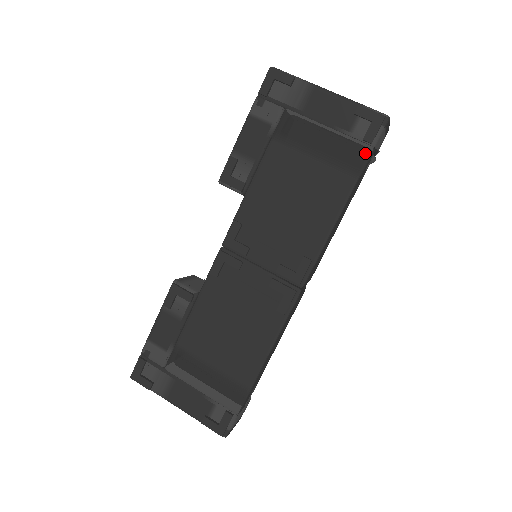
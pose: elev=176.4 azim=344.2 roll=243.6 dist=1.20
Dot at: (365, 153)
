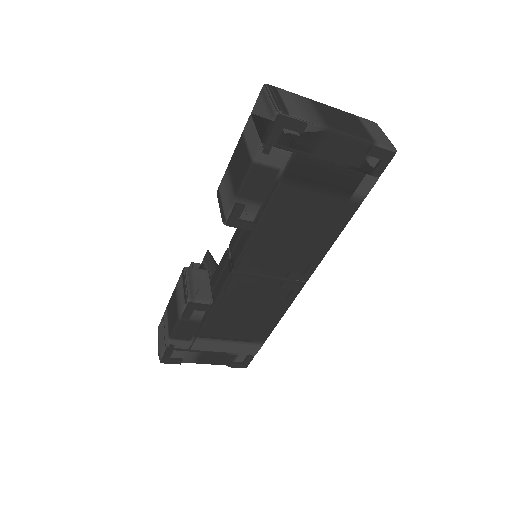
Dot at: (371, 184)
